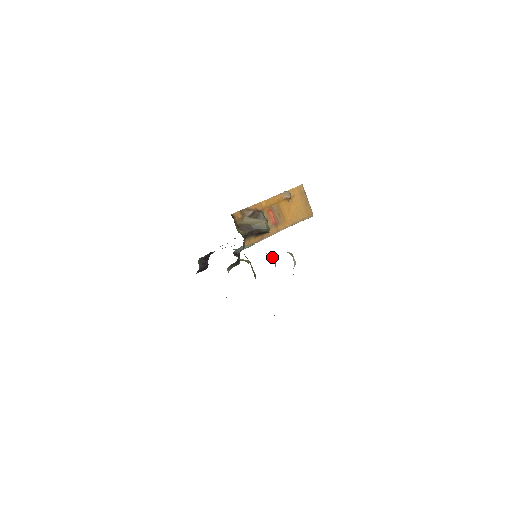
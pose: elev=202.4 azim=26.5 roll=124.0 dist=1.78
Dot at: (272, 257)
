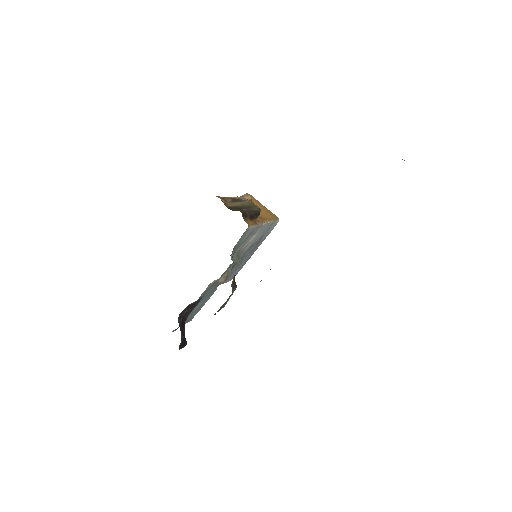
Dot at: occluded
